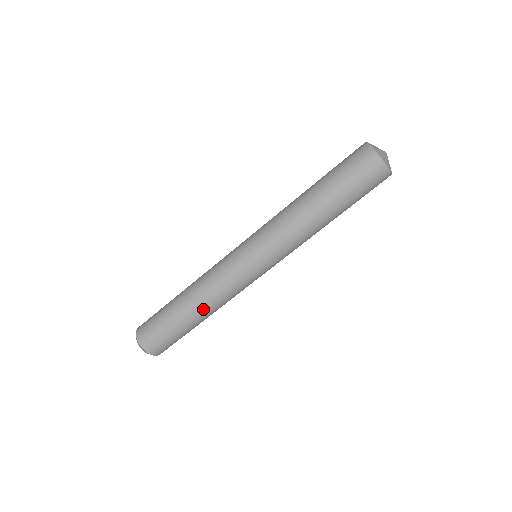
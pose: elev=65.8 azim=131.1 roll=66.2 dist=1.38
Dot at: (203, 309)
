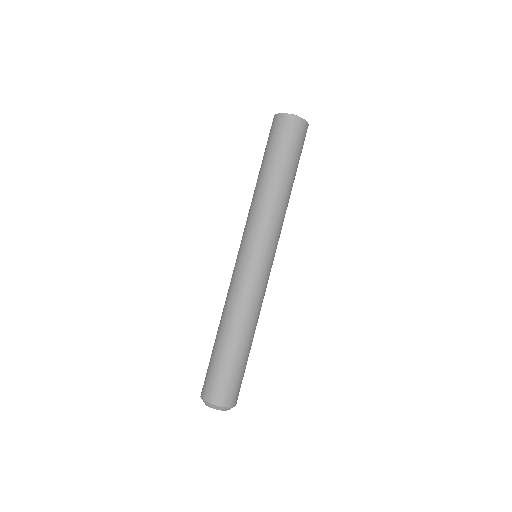
Dot at: (252, 329)
